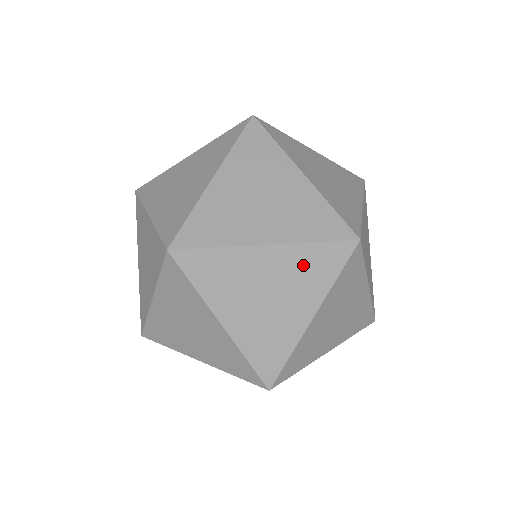
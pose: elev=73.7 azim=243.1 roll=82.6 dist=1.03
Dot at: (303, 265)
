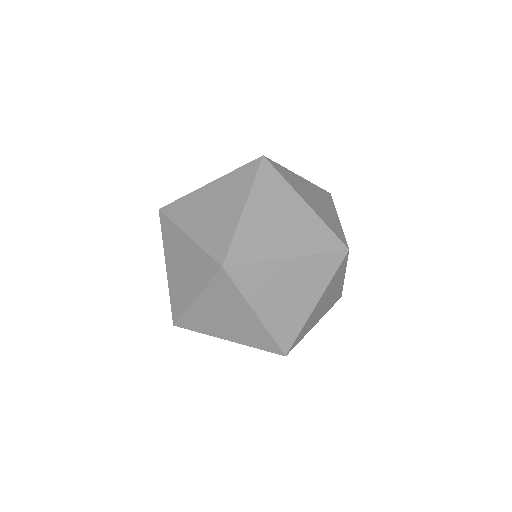
Dot at: (312, 229)
